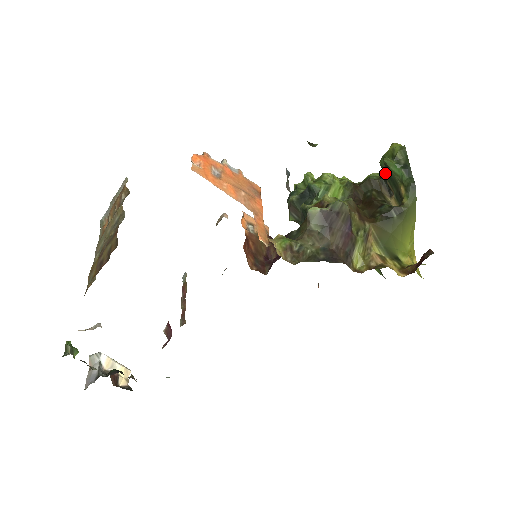
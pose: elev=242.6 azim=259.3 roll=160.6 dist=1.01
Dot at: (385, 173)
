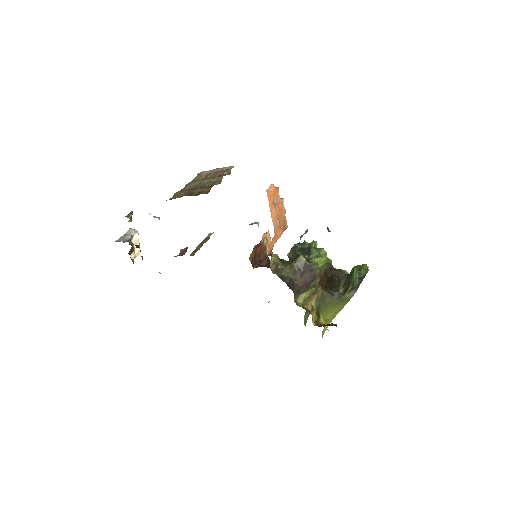
Dot at: (350, 274)
